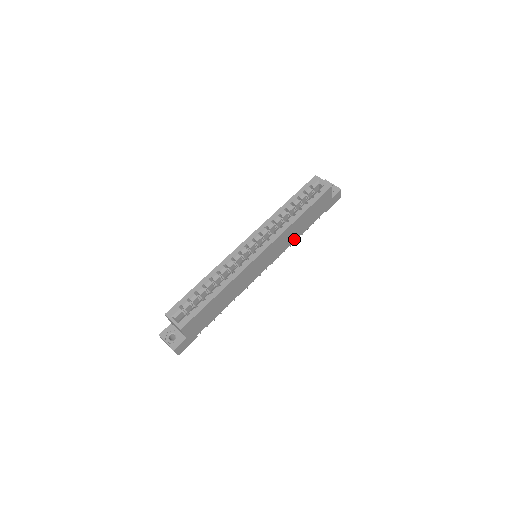
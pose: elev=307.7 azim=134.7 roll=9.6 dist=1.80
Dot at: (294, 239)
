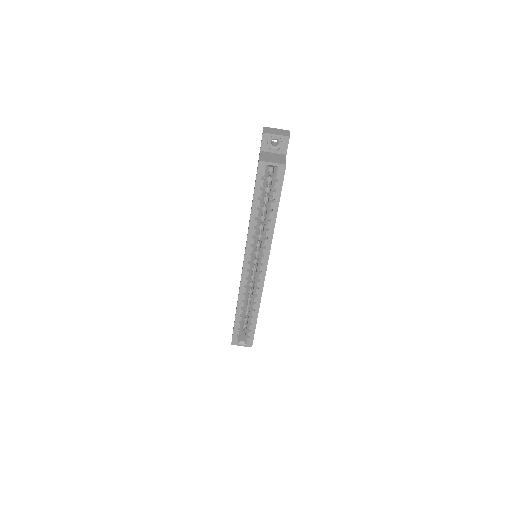
Dot at: occluded
